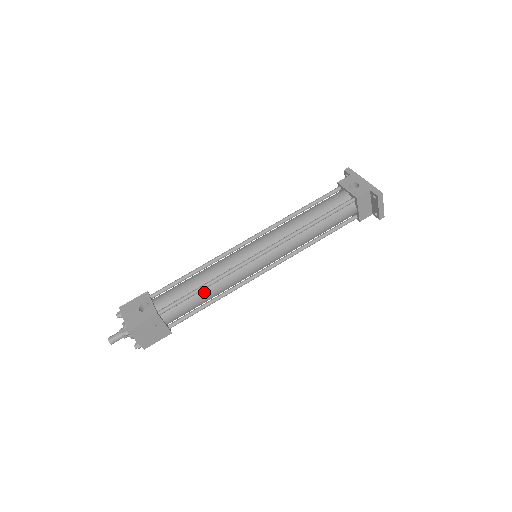
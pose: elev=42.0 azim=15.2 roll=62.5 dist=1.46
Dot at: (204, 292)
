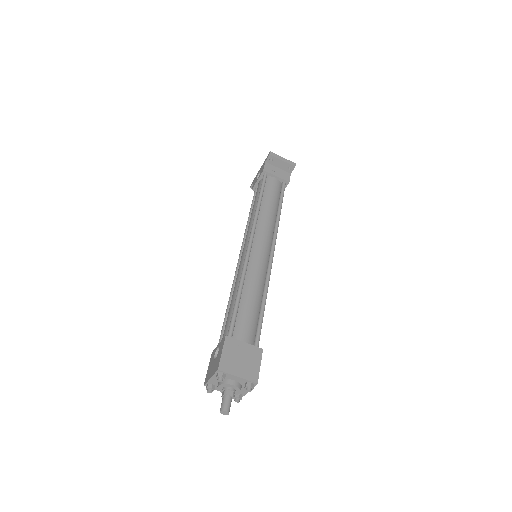
Dot at: (245, 297)
